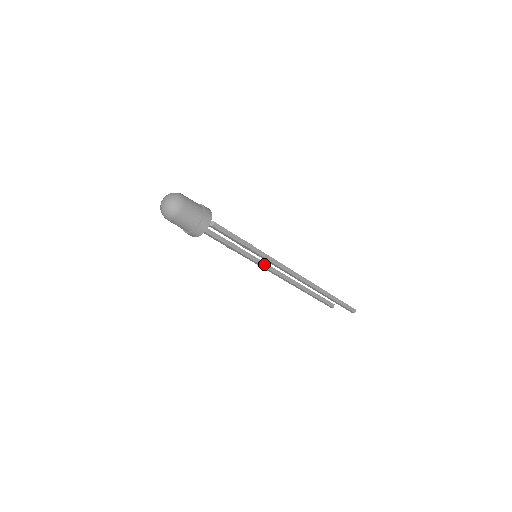
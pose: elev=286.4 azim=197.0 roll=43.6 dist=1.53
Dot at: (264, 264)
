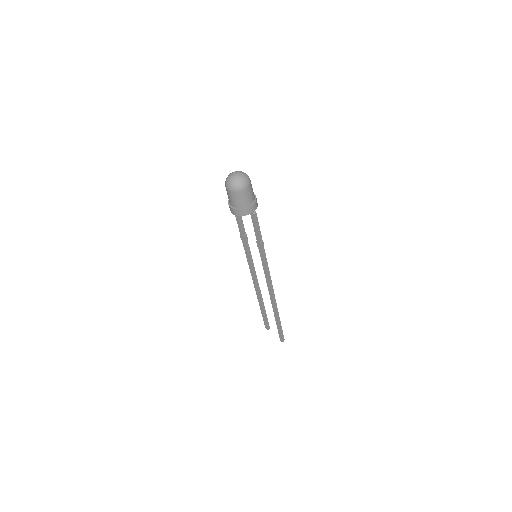
Dot at: (253, 266)
